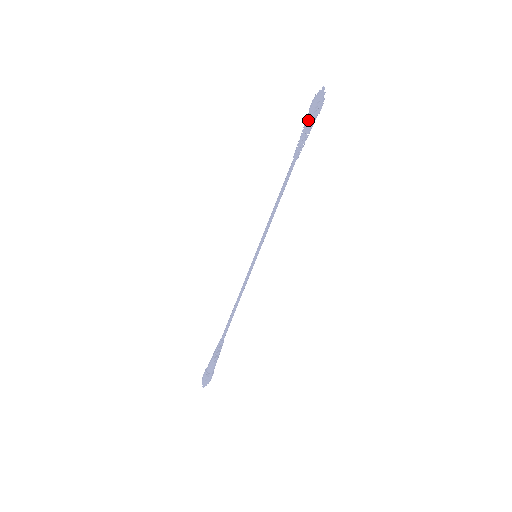
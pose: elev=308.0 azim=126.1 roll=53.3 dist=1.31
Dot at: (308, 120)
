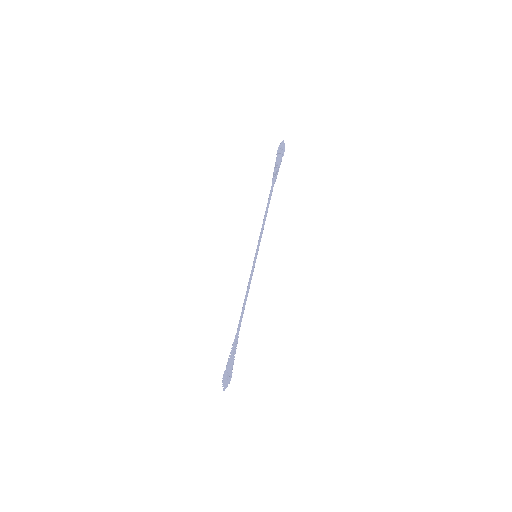
Dot at: (277, 159)
